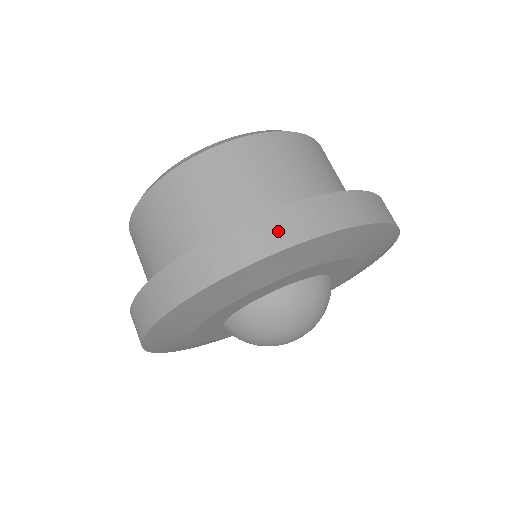
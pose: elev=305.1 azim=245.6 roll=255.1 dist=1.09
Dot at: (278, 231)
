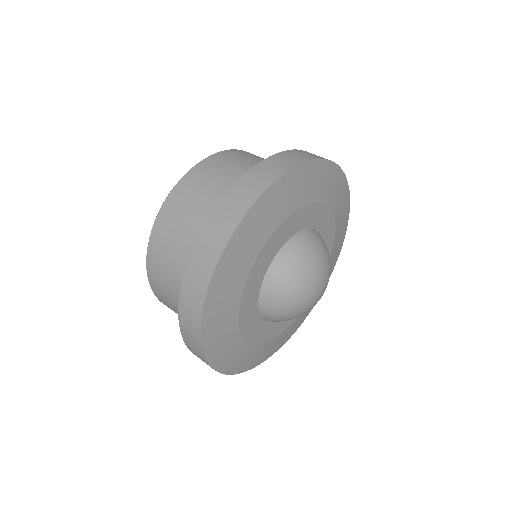
Dot at: (219, 230)
